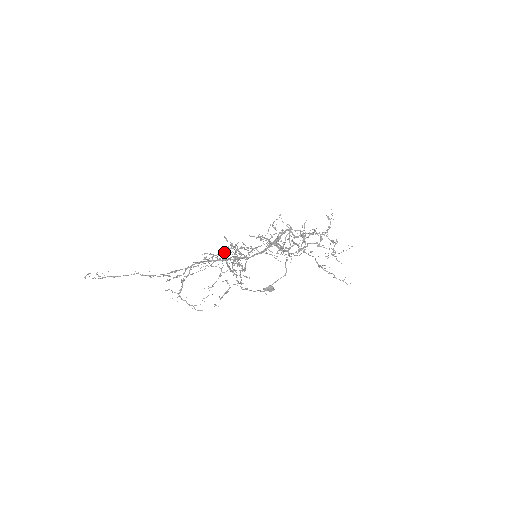
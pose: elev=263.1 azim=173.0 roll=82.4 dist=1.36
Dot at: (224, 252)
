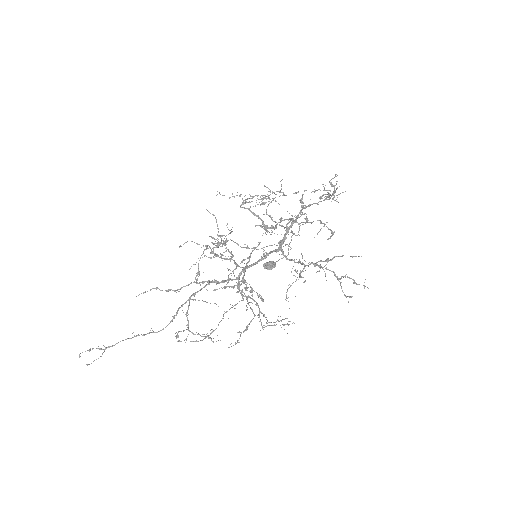
Dot at: (215, 255)
